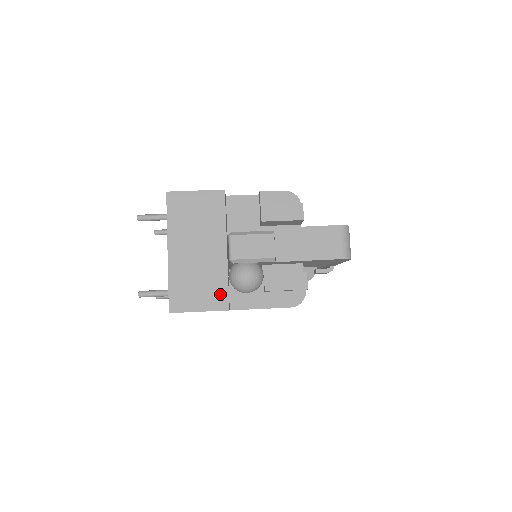
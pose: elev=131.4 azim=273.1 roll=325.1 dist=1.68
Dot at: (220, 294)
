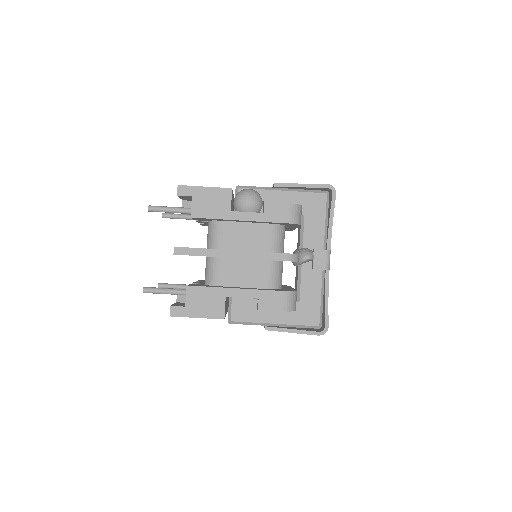
Dot at: occluded
